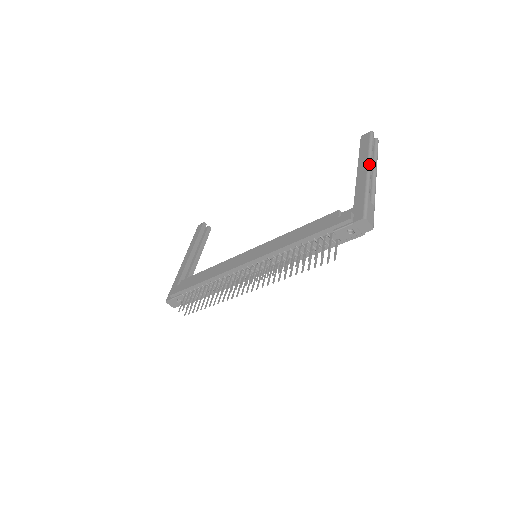
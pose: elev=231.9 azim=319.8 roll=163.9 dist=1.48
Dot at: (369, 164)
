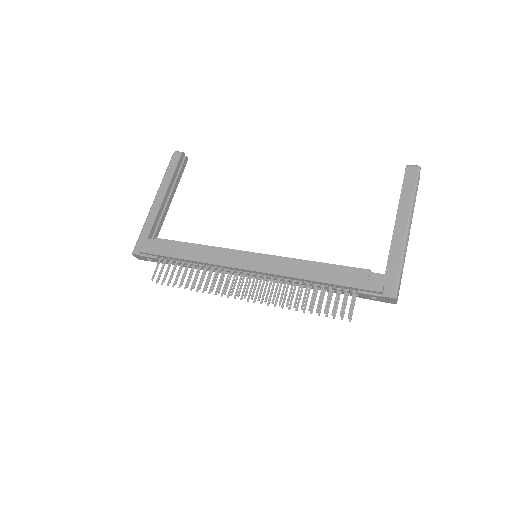
Dot at: (410, 220)
